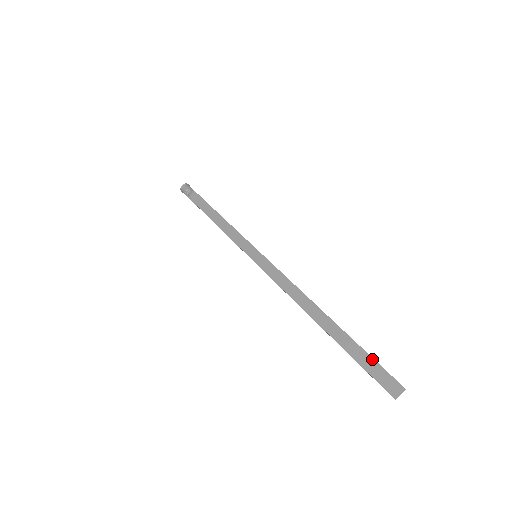
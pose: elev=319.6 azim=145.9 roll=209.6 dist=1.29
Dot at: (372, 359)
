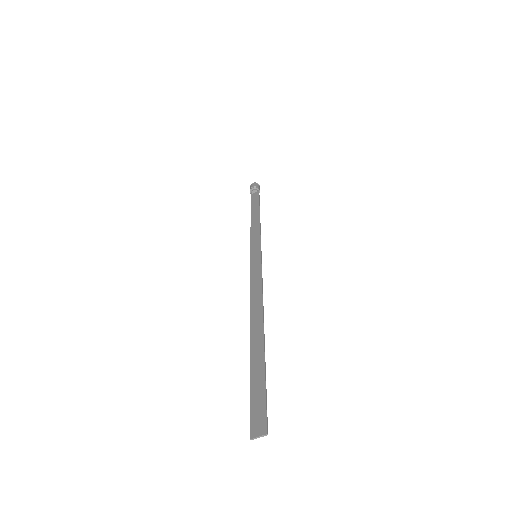
Dot at: (264, 388)
